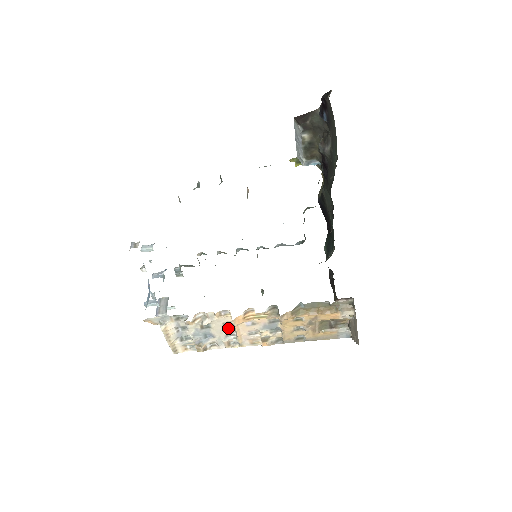
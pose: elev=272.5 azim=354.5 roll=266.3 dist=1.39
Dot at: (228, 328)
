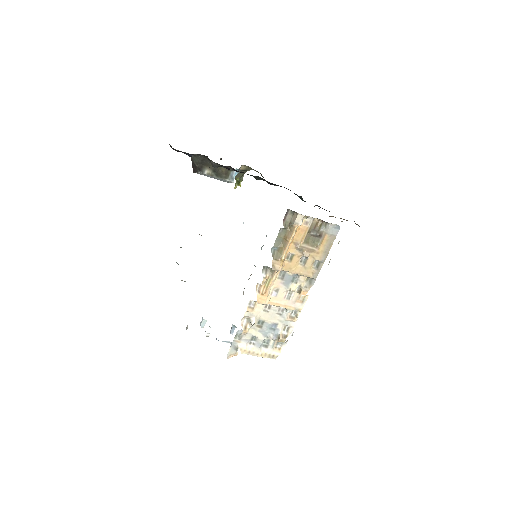
Dot at: (272, 310)
